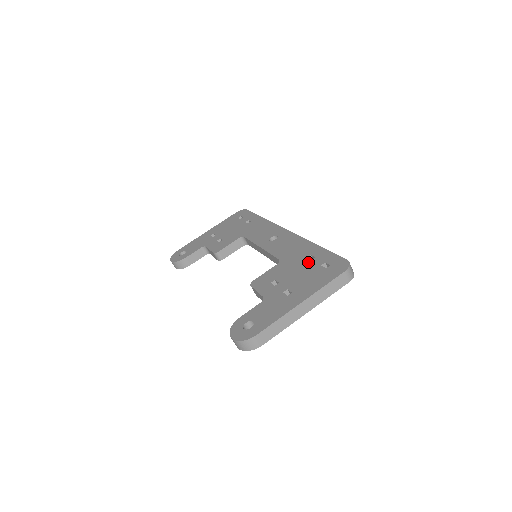
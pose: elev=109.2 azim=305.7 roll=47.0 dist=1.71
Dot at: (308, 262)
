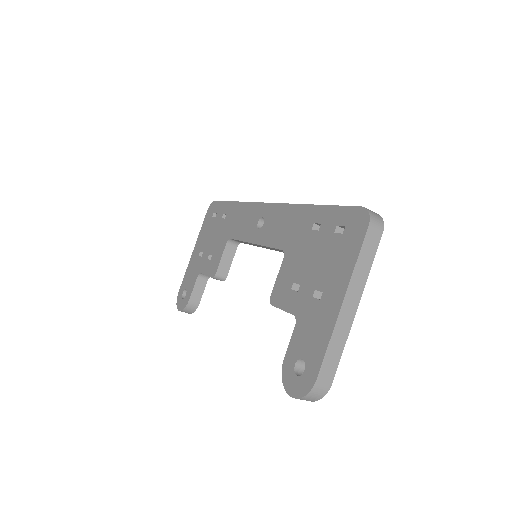
Dot at: (316, 236)
